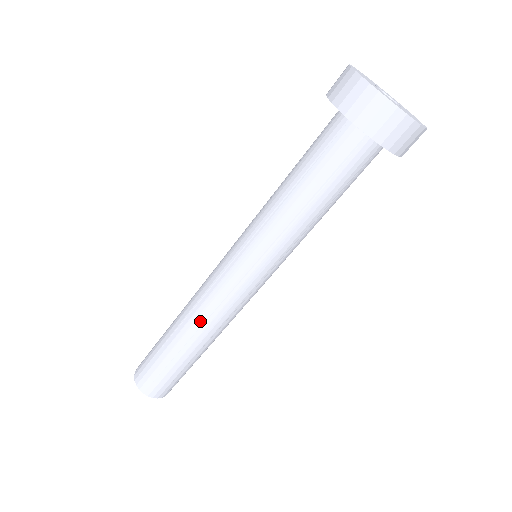
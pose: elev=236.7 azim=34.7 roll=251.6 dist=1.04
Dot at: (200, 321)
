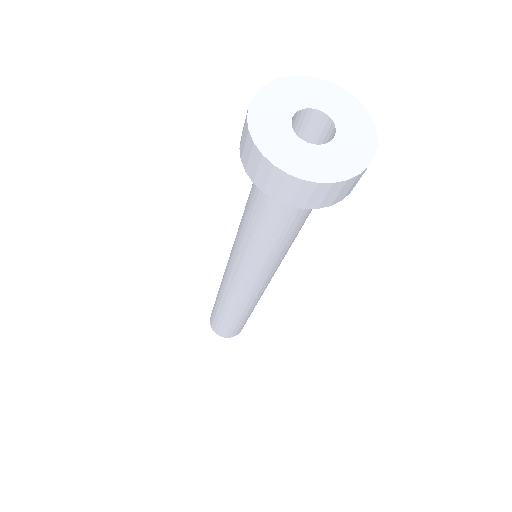
Dot at: (222, 293)
